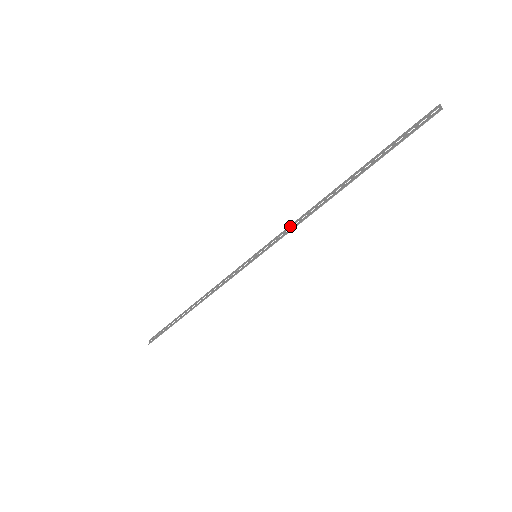
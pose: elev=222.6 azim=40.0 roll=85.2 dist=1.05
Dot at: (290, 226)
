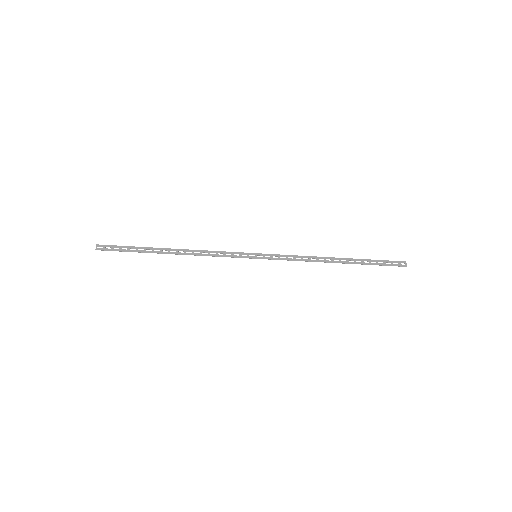
Dot at: (293, 256)
